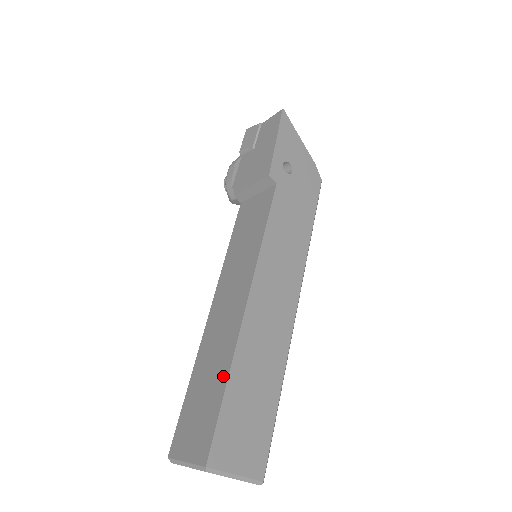
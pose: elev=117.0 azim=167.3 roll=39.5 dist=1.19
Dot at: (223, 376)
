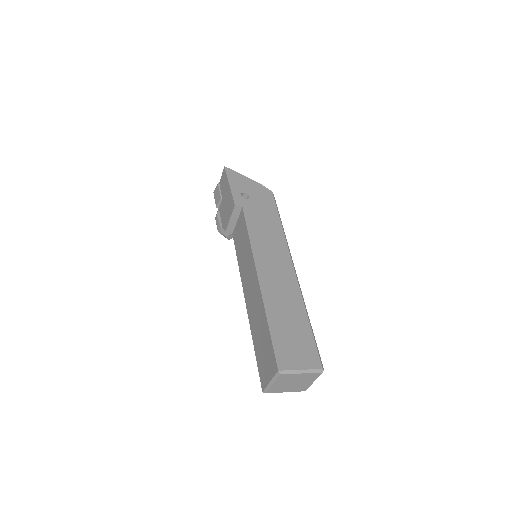
Dot at: (265, 322)
